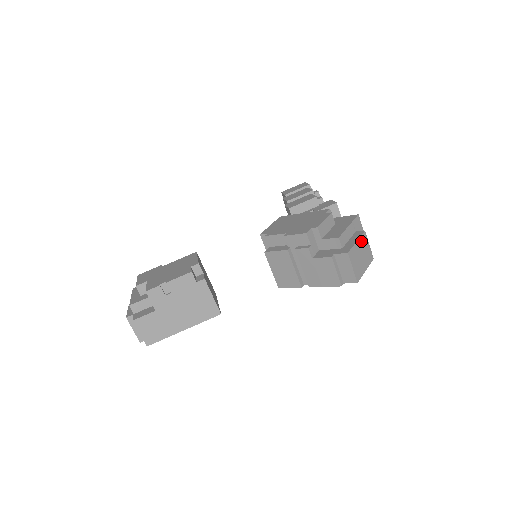
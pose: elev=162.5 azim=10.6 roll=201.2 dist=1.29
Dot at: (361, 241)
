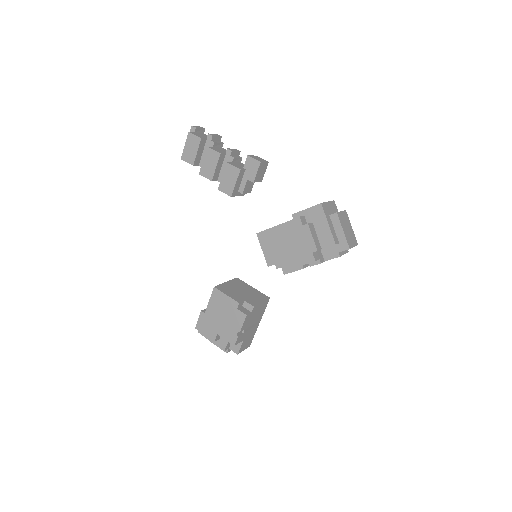
Dot at: (342, 223)
